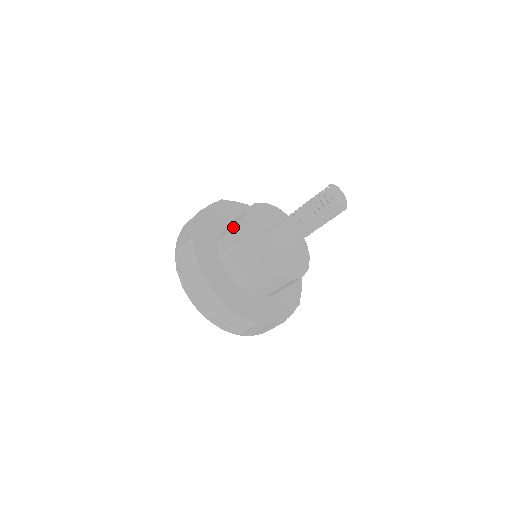
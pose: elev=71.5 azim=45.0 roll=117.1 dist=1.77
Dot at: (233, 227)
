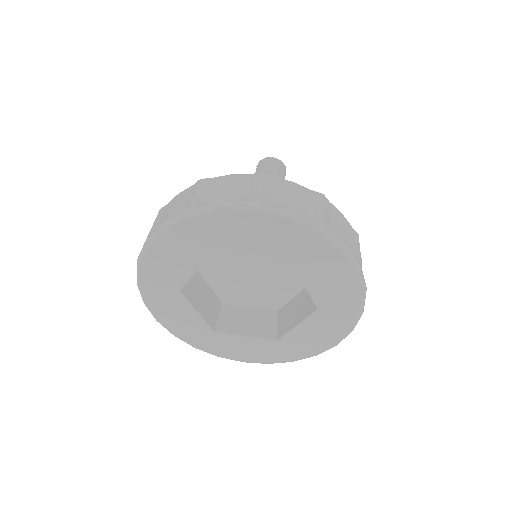
Dot at: occluded
